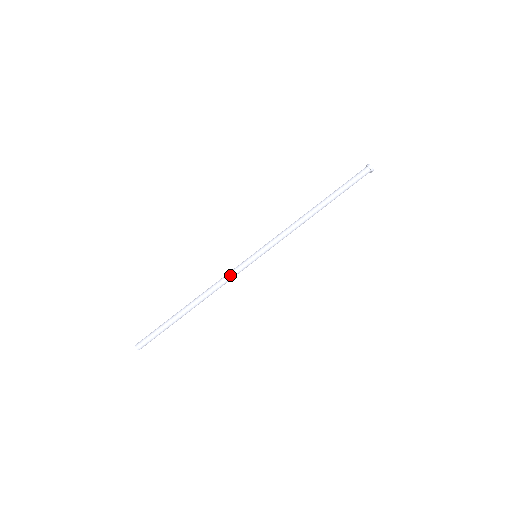
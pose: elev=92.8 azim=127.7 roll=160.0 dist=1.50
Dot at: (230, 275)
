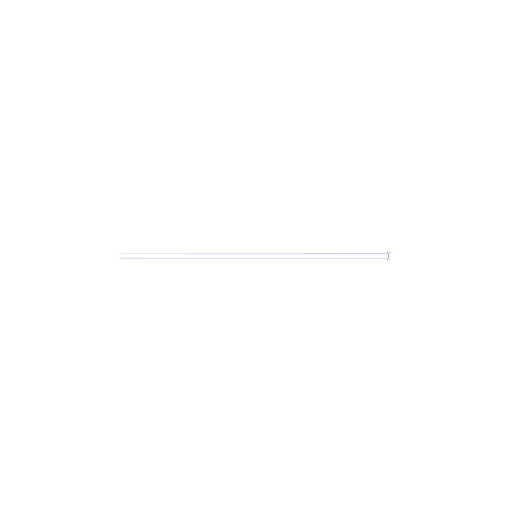
Dot at: (227, 256)
